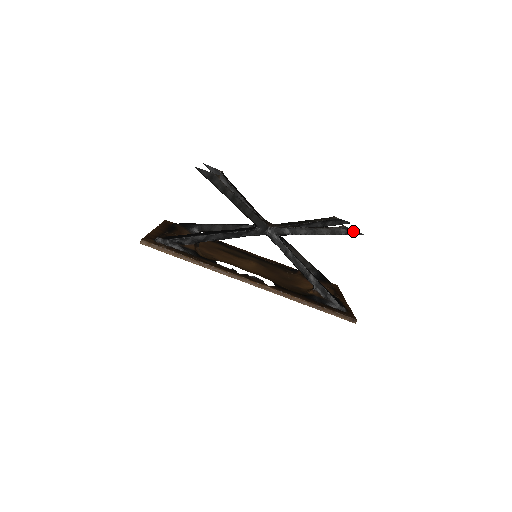
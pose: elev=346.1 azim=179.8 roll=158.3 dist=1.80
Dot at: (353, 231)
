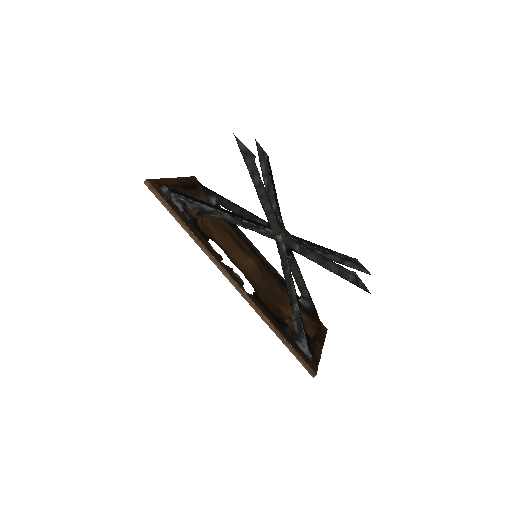
Dot at: (361, 283)
